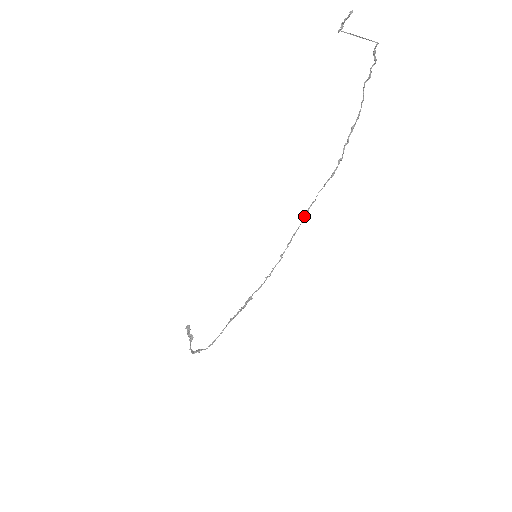
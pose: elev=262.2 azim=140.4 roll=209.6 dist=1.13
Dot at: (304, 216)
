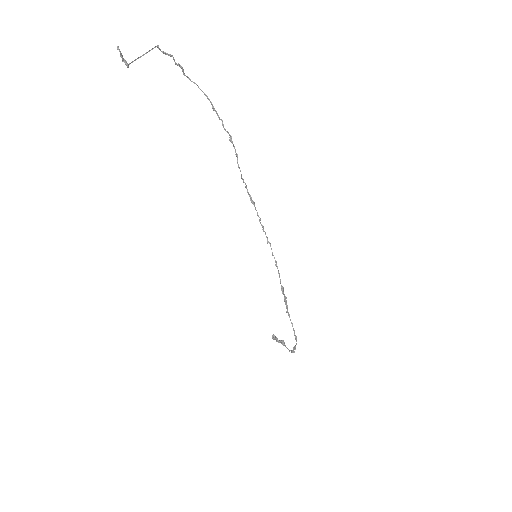
Dot at: (251, 202)
